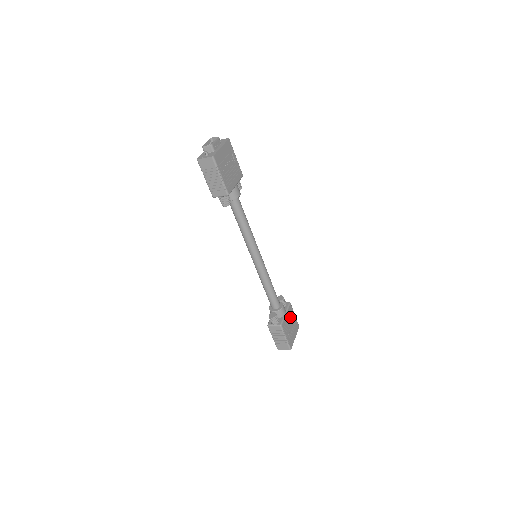
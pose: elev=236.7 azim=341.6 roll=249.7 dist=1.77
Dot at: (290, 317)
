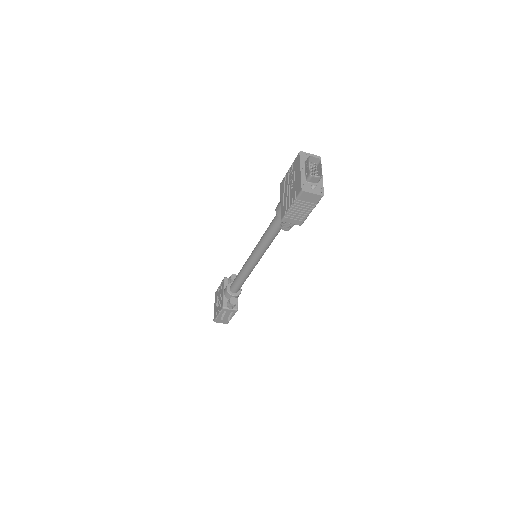
Dot at: occluded
